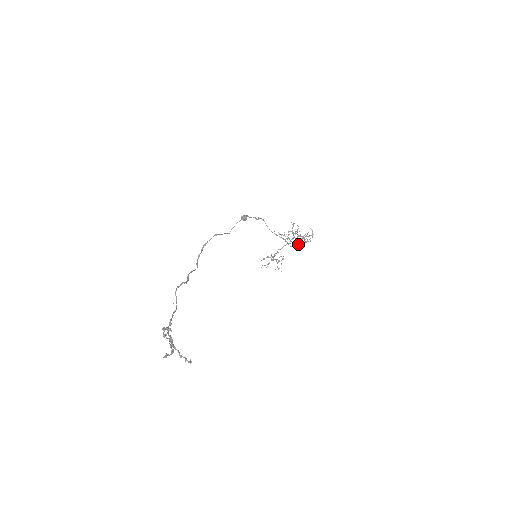
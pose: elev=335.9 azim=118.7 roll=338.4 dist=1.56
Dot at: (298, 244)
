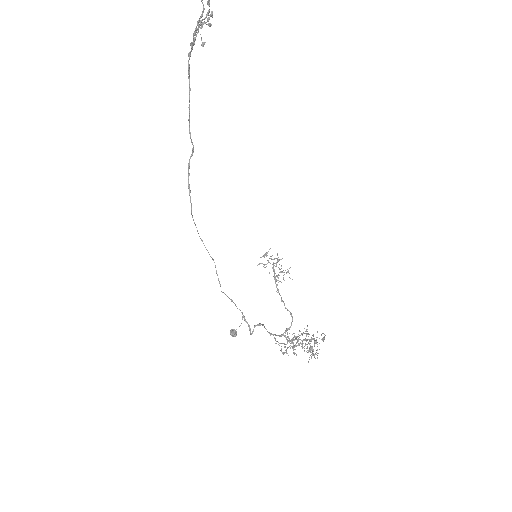
Dot at: occluded
